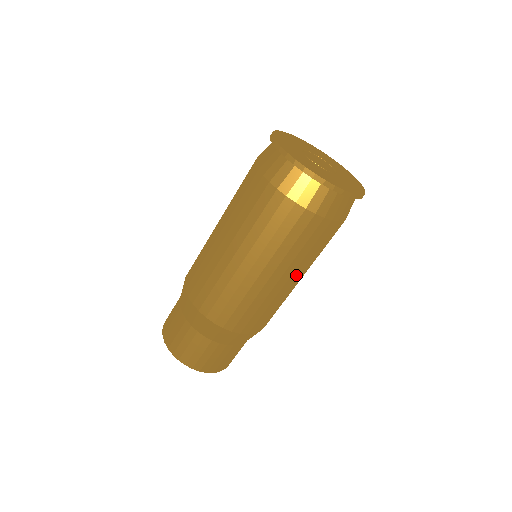
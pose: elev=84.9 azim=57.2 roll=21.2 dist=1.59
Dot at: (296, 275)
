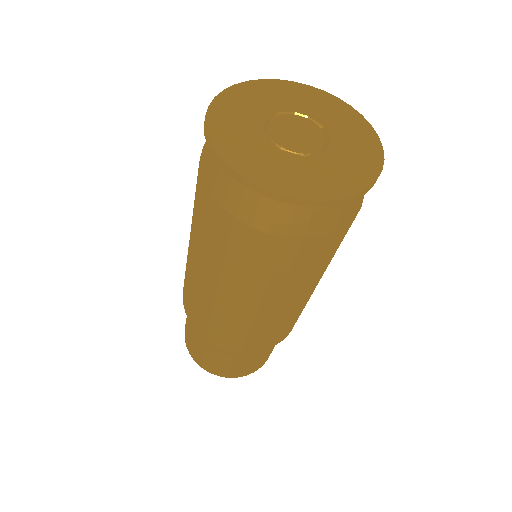
Dot at: (309, 288)
